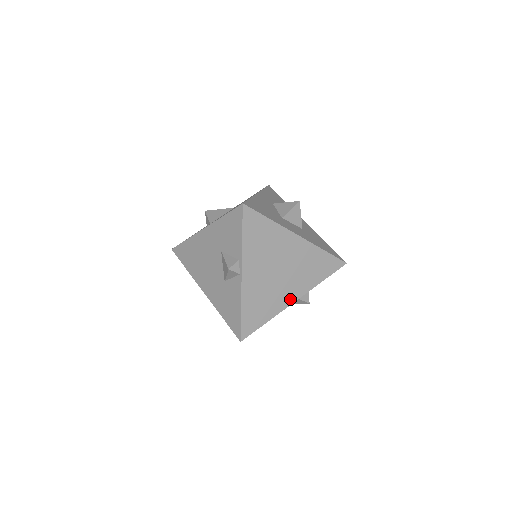
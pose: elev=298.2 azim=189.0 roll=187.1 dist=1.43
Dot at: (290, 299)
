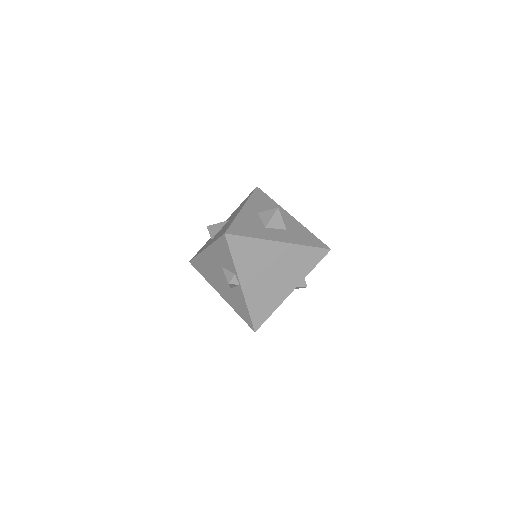
Dot at: (288, 291)
